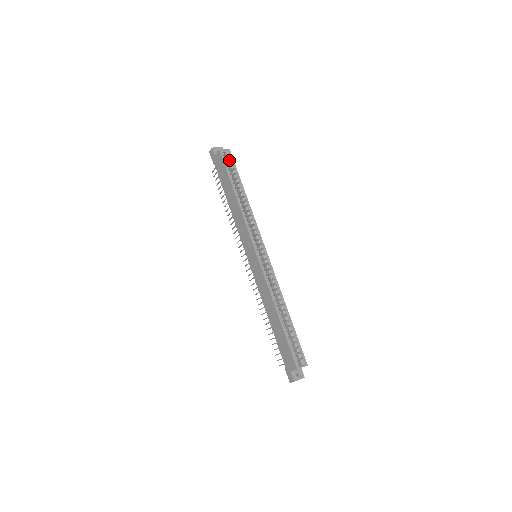
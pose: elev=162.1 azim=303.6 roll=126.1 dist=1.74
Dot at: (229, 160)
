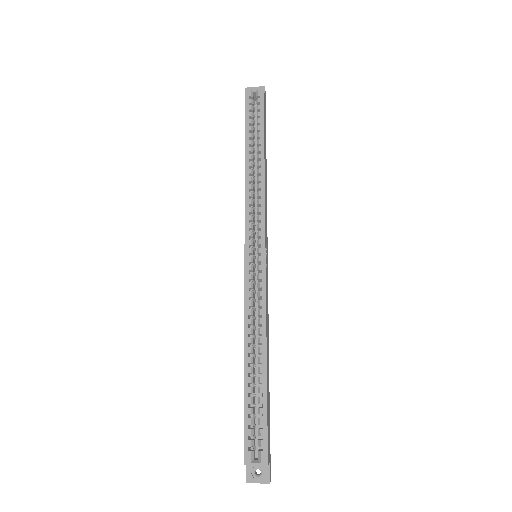
Dot at: (258, 103)
